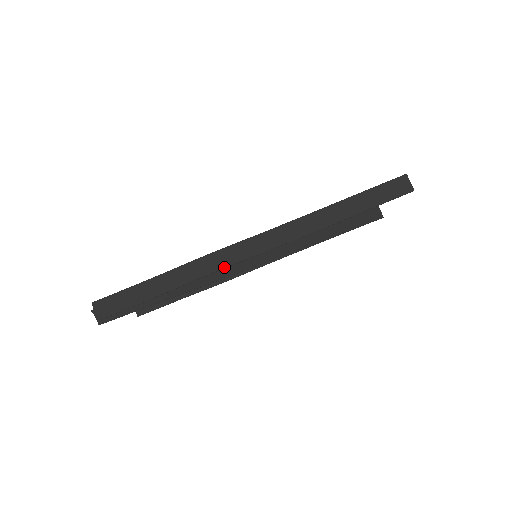
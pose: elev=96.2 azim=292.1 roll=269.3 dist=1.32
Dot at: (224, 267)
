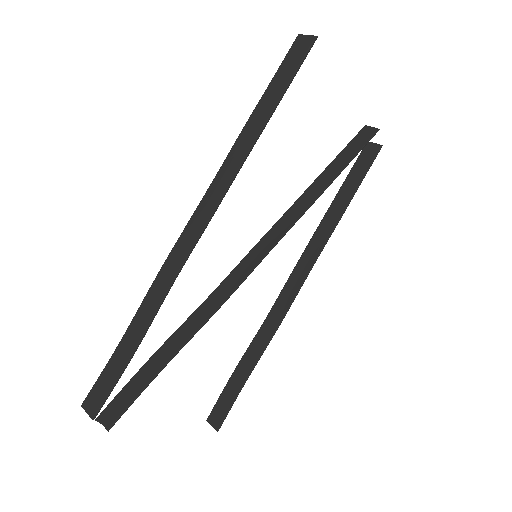
Dot at: (181, 264)
